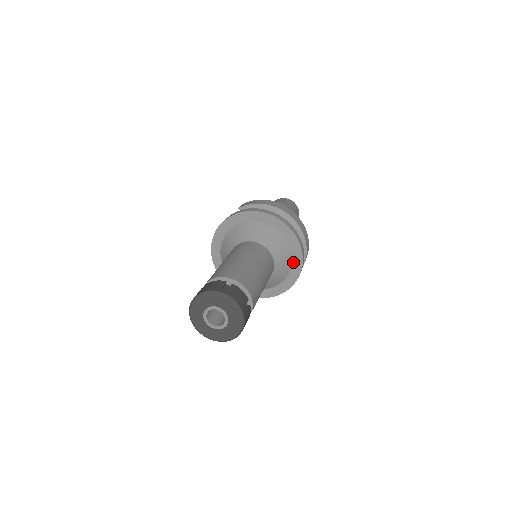
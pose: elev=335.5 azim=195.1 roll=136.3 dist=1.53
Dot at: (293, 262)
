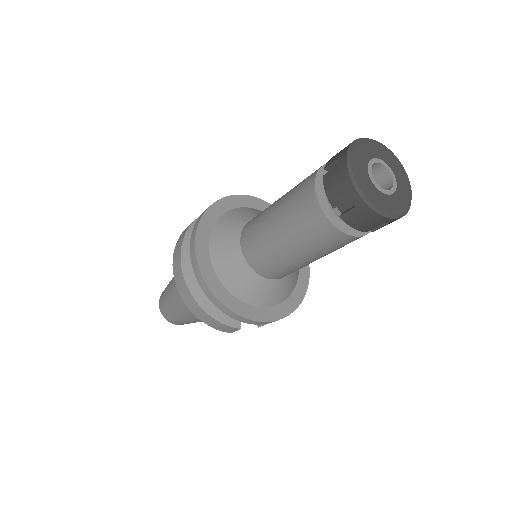
Dot at: (294, 290)
